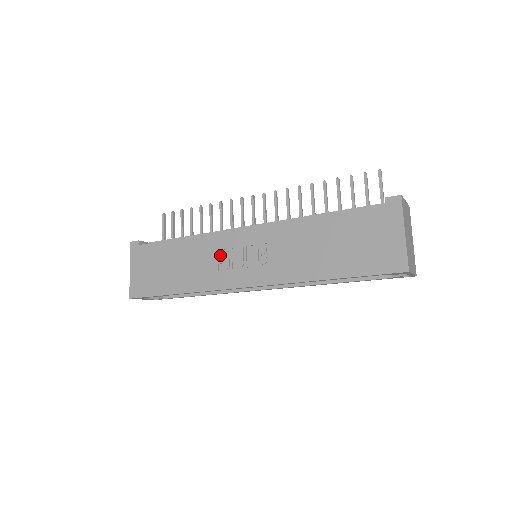
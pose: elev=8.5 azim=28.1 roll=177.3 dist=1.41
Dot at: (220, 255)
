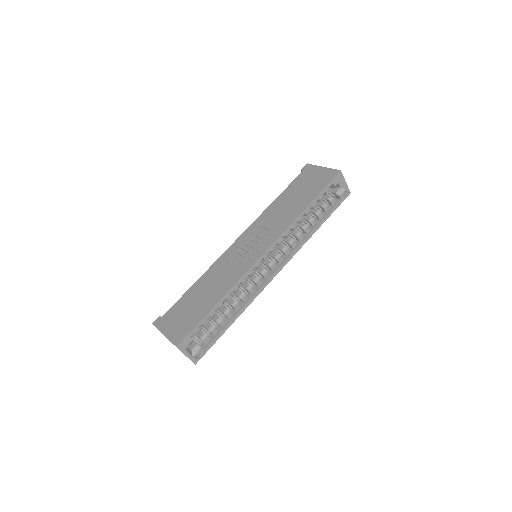
Dot at: (232, 262)
